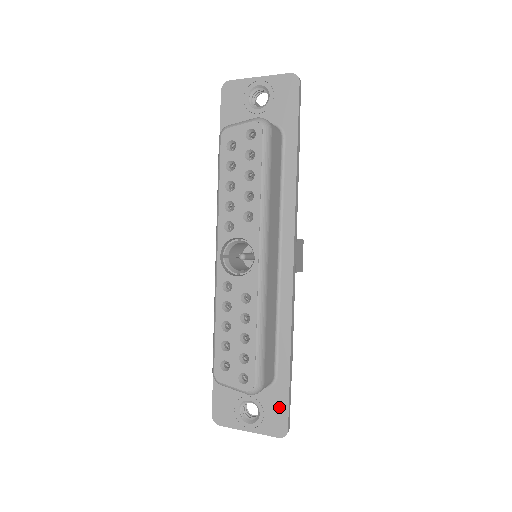
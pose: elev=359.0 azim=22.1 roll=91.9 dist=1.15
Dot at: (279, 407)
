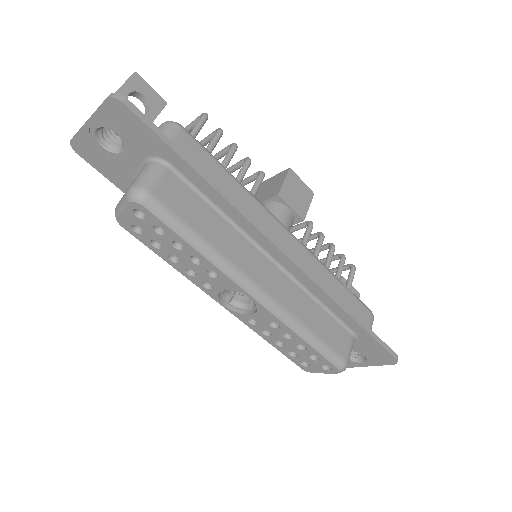
Dot at: (376, 349)
